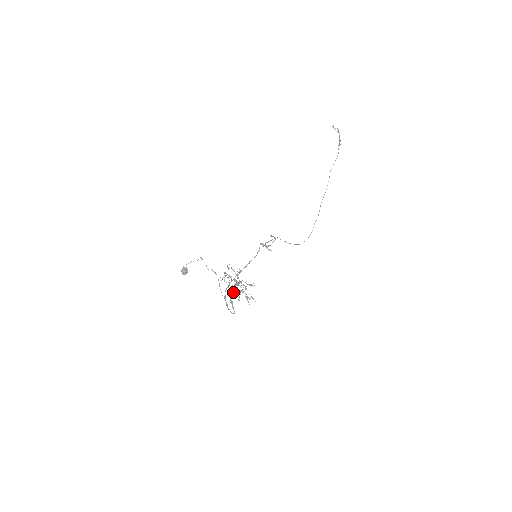
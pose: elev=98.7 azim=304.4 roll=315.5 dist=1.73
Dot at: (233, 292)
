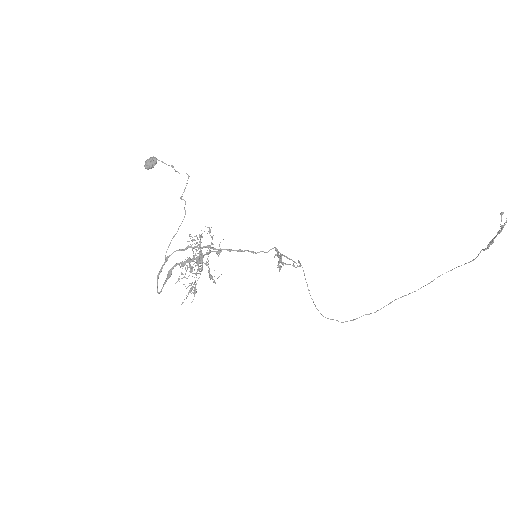
Dot at: (184, 265)
